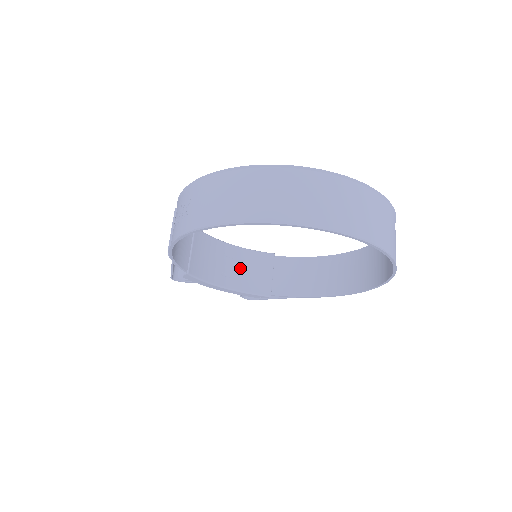
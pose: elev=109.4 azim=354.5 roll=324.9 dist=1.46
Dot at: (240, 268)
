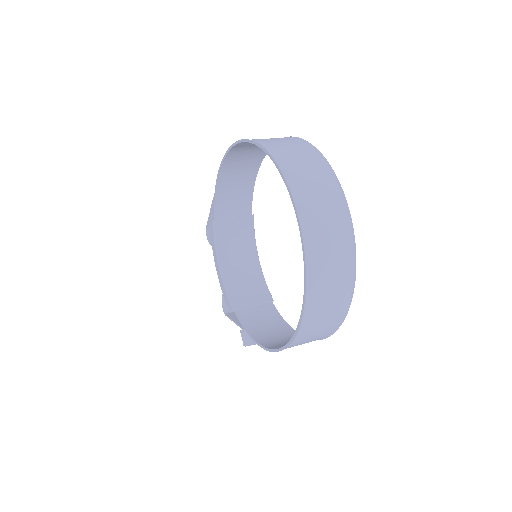
Dot at: (244, 276)
